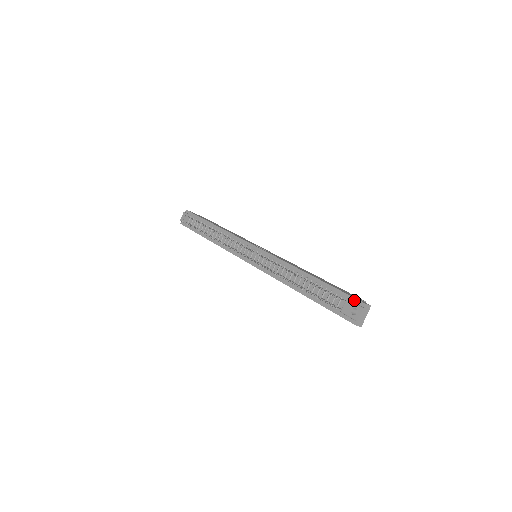
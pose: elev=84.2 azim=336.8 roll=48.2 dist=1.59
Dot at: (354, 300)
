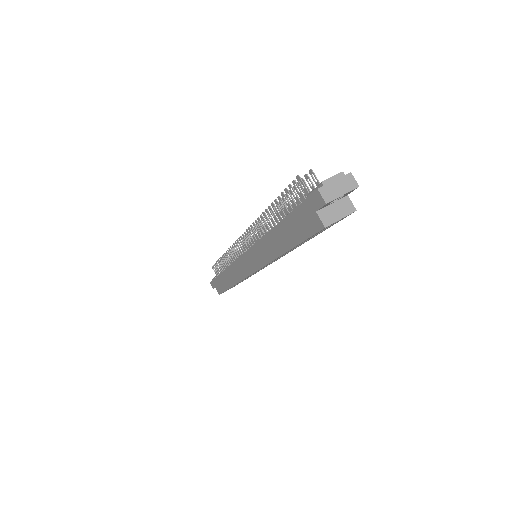
Dot at: occluded
